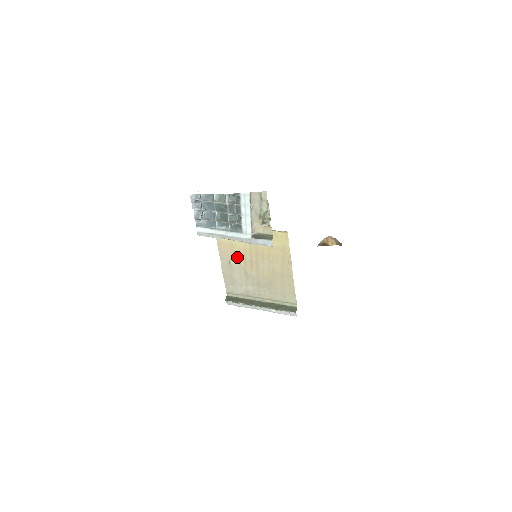
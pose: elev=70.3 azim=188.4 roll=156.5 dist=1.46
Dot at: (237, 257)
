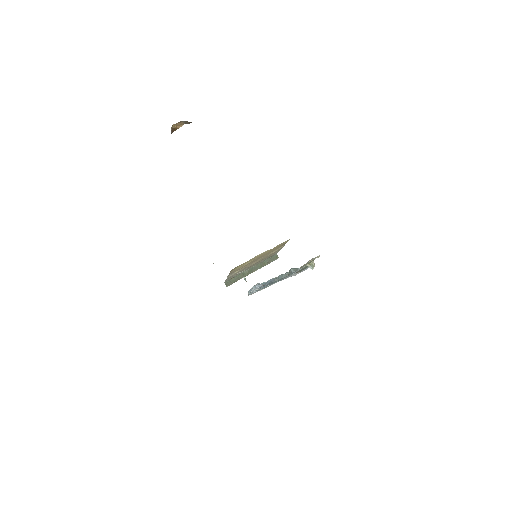
Dot at: (243, 267)
